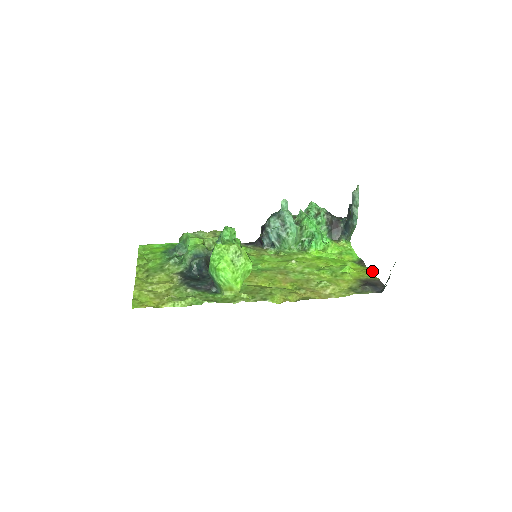
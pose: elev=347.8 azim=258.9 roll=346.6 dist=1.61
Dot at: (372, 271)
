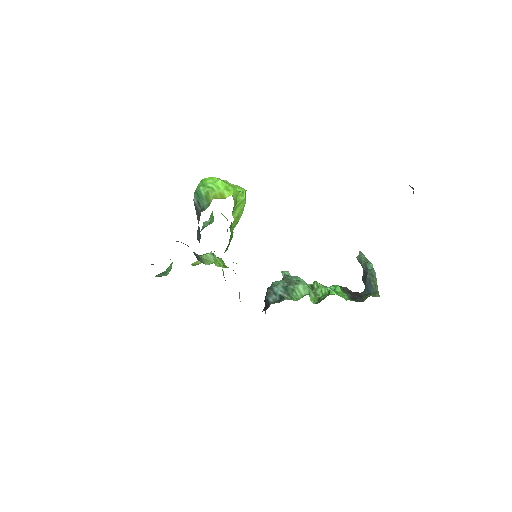
Dot at: occluded
